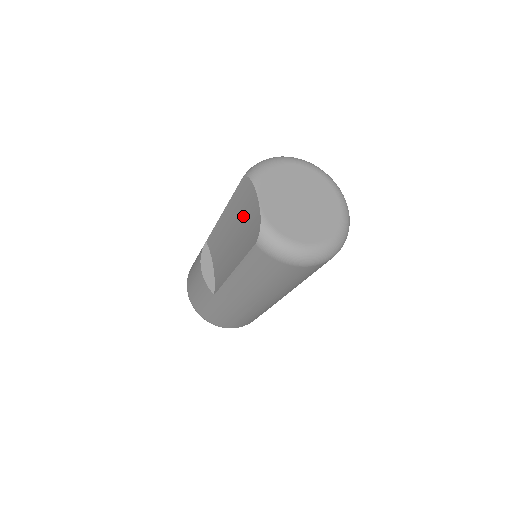
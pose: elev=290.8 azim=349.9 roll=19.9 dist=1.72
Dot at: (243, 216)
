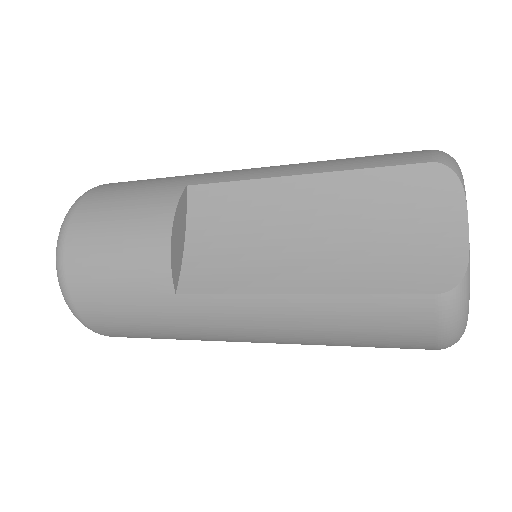
Dot at: (385, 218)
